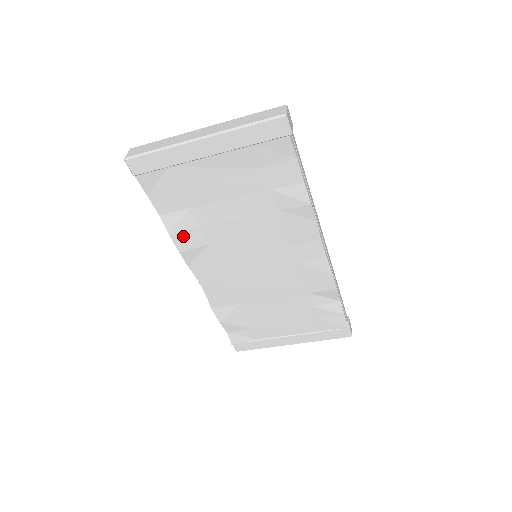
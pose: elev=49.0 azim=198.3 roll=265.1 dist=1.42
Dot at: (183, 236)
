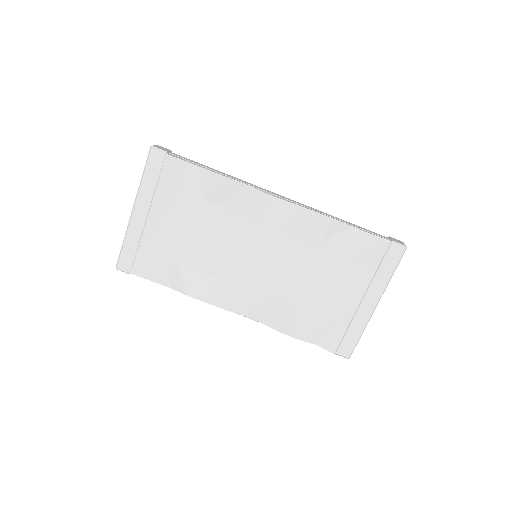
Dot at: (195, 287)
